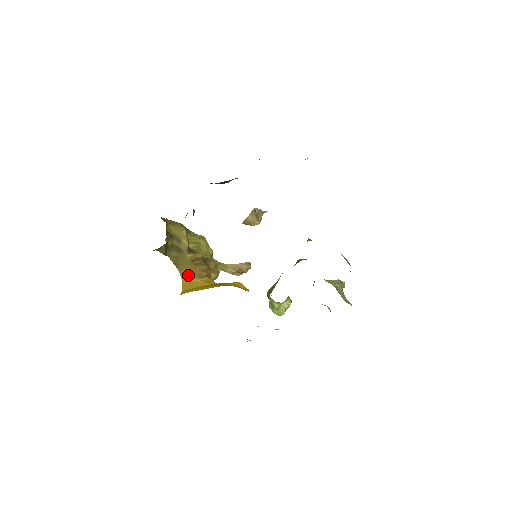
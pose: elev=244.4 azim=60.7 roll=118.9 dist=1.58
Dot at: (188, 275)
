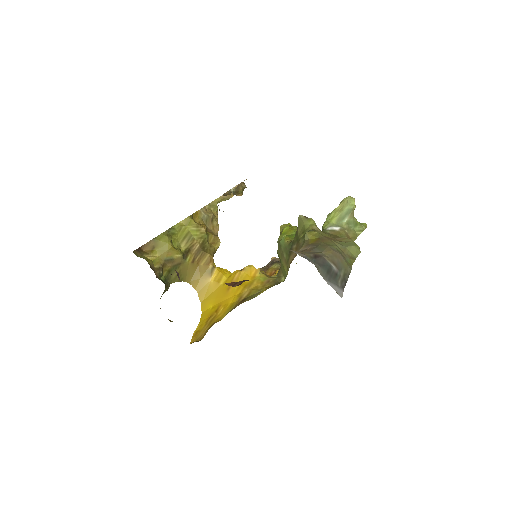
Dot at: (197, 280)
